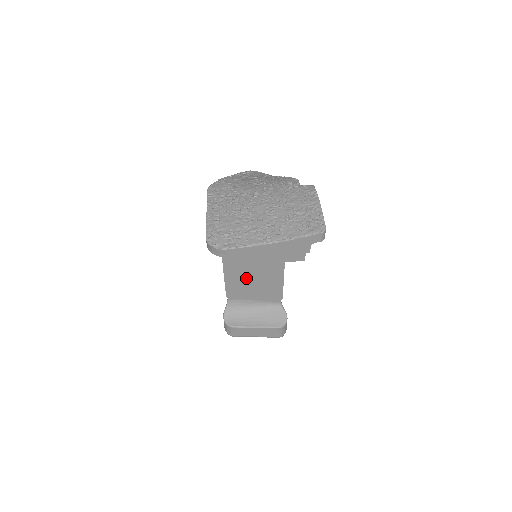
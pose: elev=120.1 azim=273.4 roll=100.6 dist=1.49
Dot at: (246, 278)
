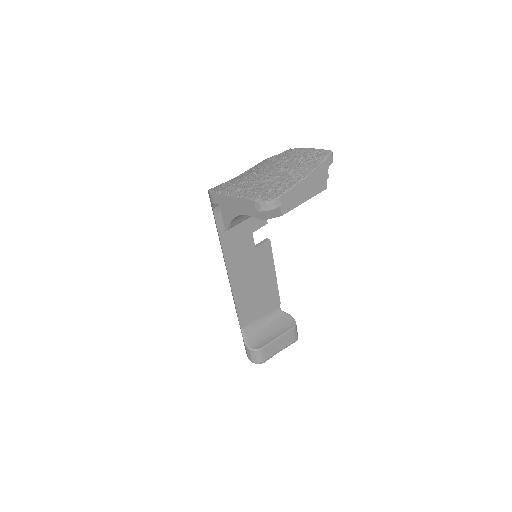
Dot at: (250, 292)
